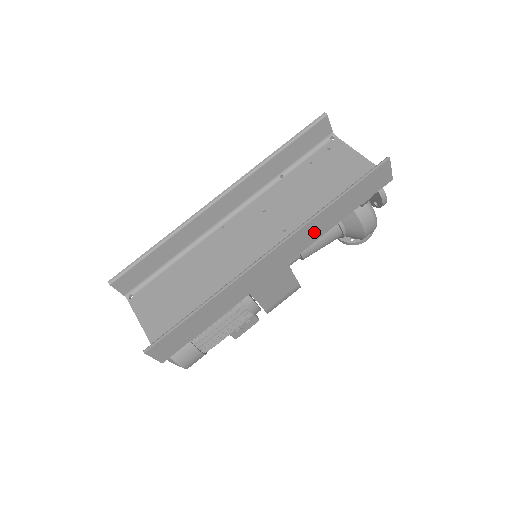
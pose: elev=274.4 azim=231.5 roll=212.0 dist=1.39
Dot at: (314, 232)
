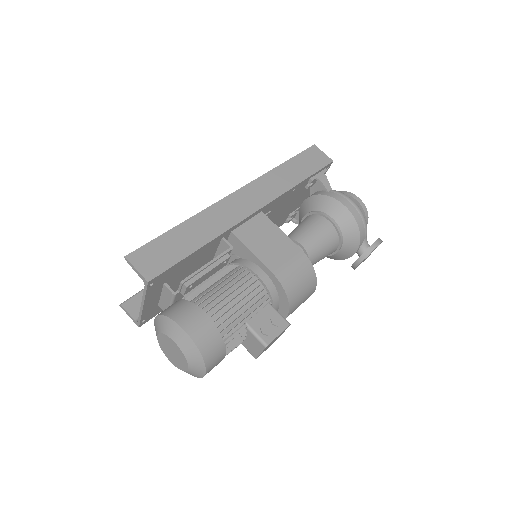
Dot at: (276, 185)
